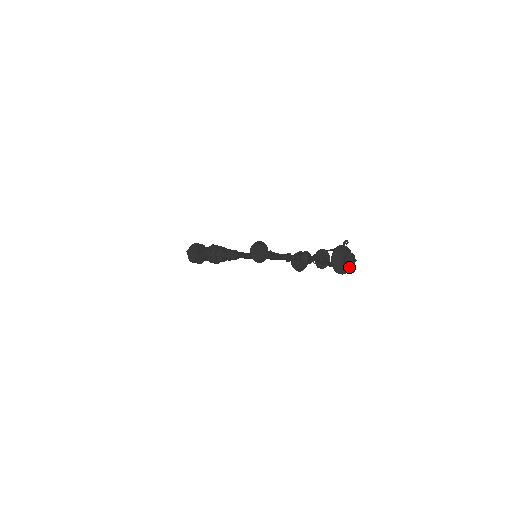
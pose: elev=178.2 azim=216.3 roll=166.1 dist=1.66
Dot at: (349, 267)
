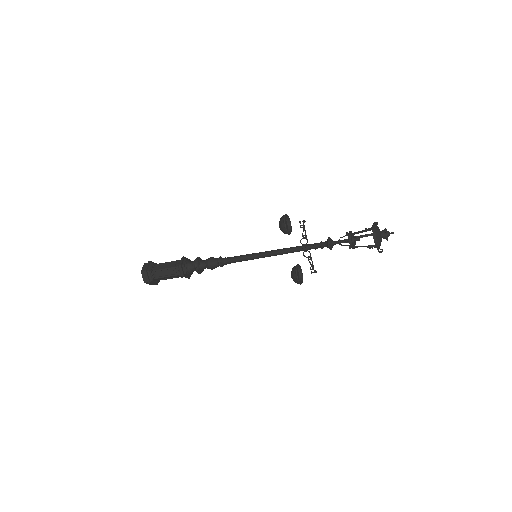
Dot at: (380, 245)
